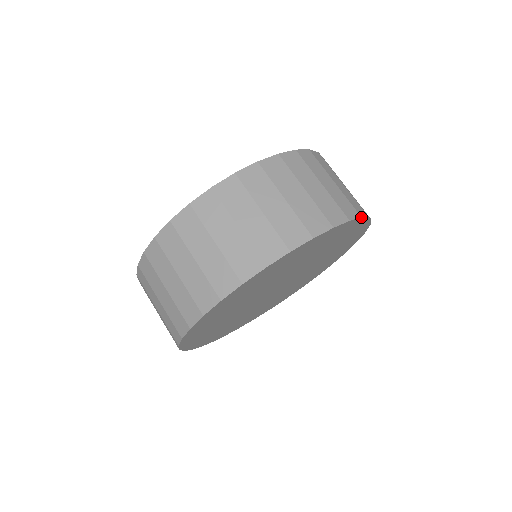
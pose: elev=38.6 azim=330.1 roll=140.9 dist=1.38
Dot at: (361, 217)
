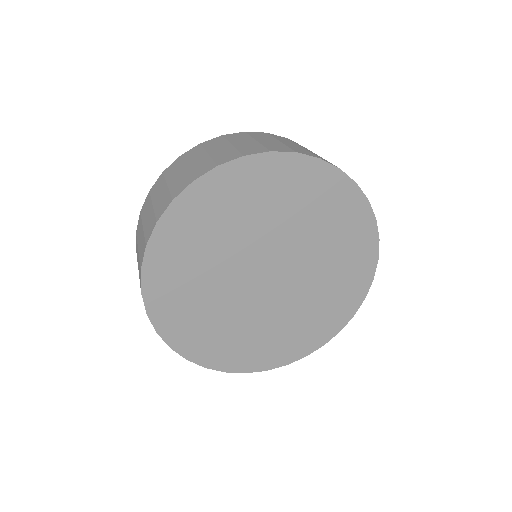
Dot at: (320, 158)
